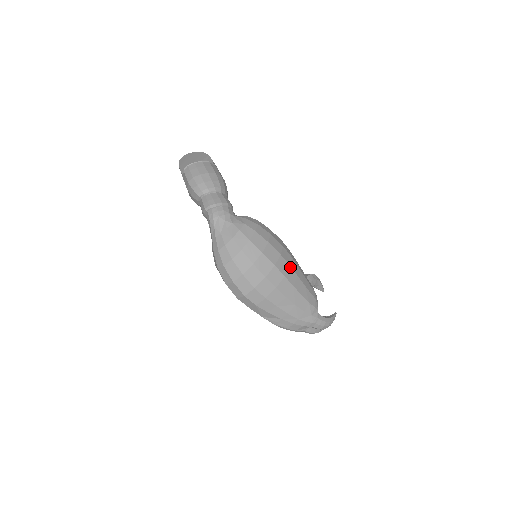
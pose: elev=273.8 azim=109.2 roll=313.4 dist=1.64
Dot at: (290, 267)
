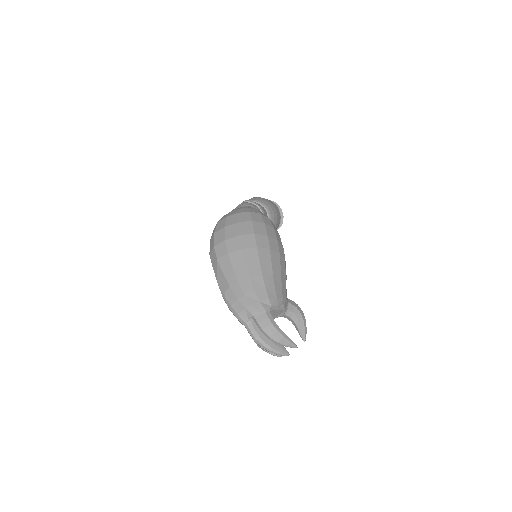
Dot at: (269, 250)
